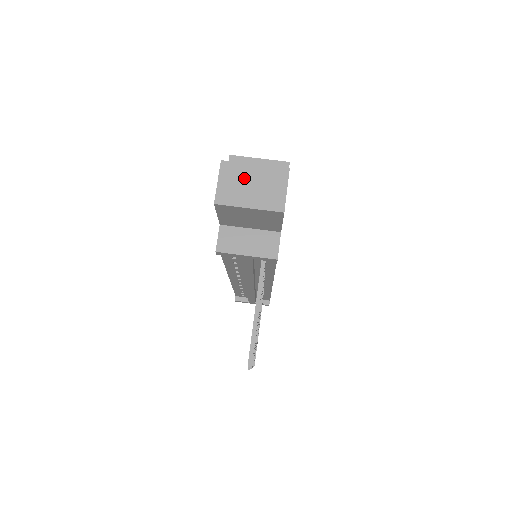
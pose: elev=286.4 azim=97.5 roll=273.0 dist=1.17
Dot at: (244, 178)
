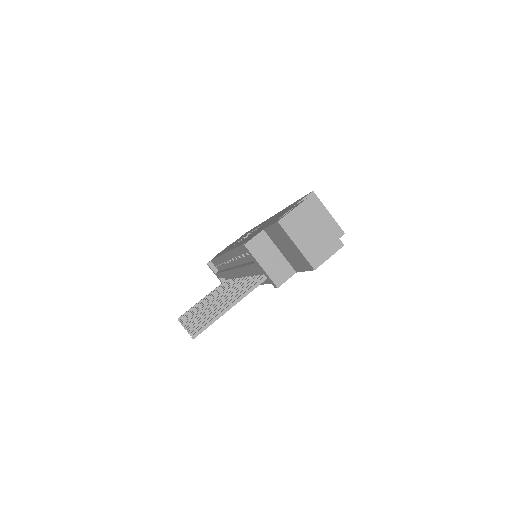
Dot at: (311, 223)
